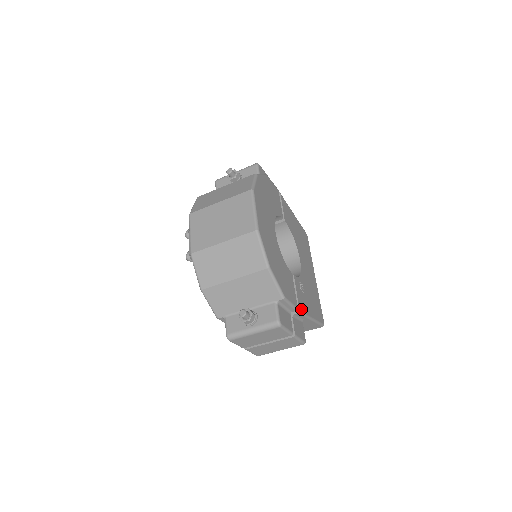
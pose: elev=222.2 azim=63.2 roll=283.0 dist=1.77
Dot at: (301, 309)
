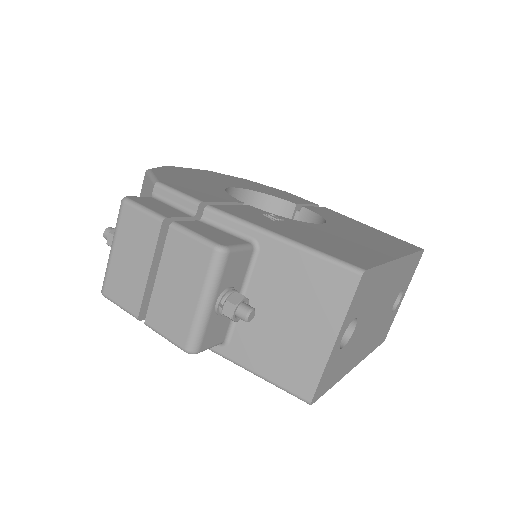
Dot at: (222, 209)
